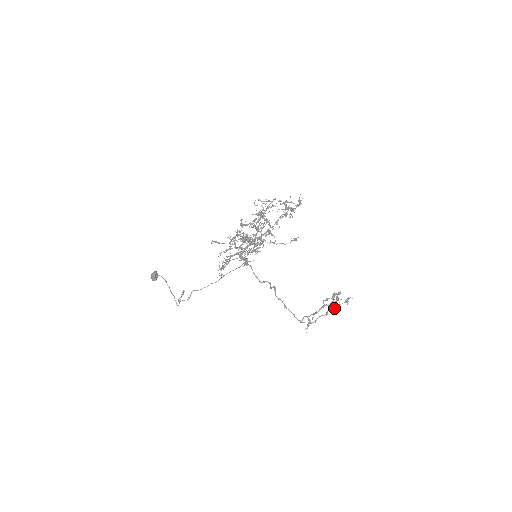
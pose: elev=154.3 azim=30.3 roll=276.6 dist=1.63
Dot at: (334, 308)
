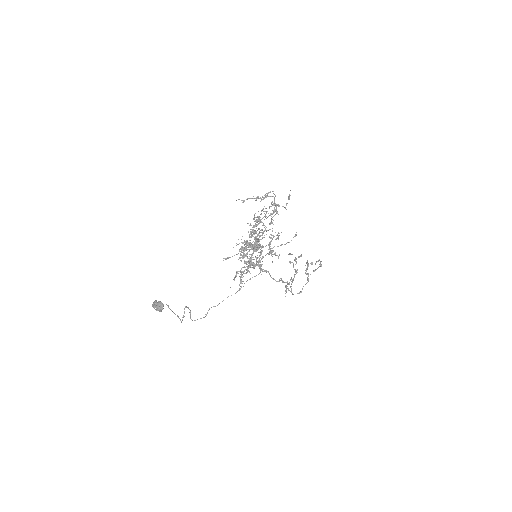
Dot at: occluded
